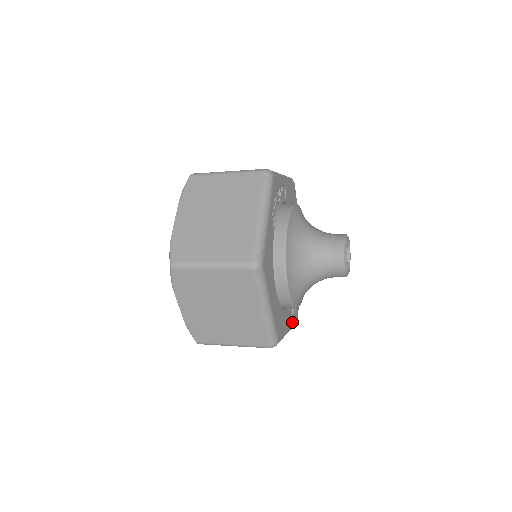
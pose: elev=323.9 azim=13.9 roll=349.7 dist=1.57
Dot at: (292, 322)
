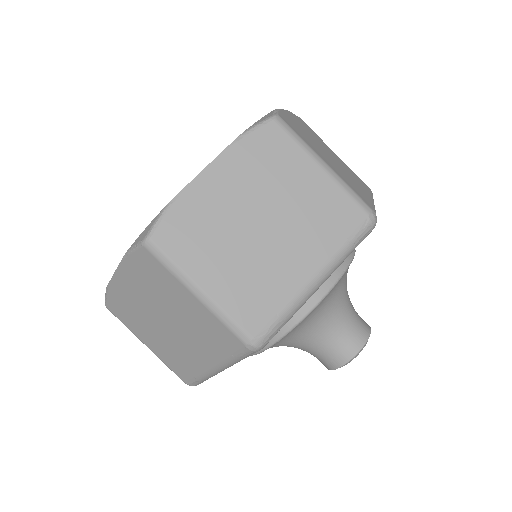
Dot at: occluded
